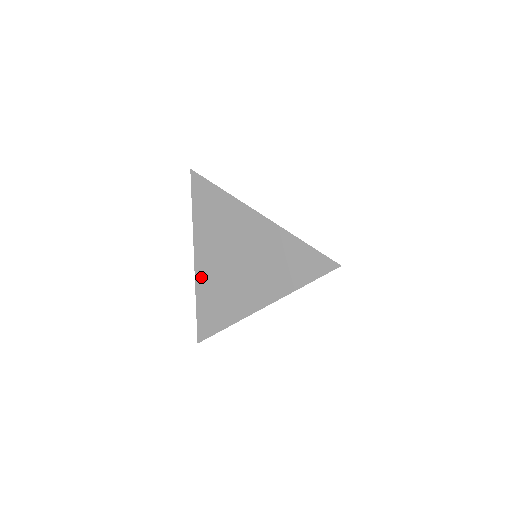
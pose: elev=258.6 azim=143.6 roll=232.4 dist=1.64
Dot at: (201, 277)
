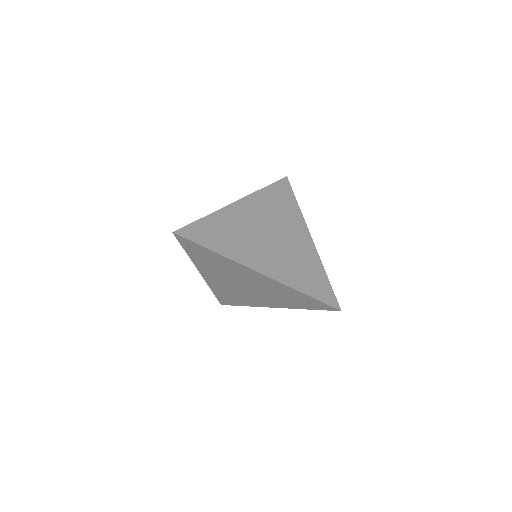
Dot at: (230, 212)
